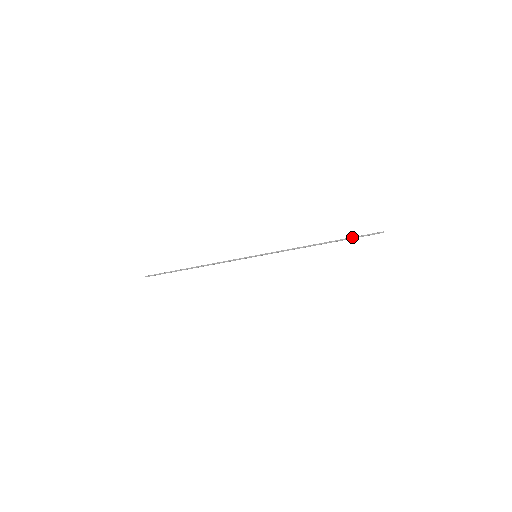
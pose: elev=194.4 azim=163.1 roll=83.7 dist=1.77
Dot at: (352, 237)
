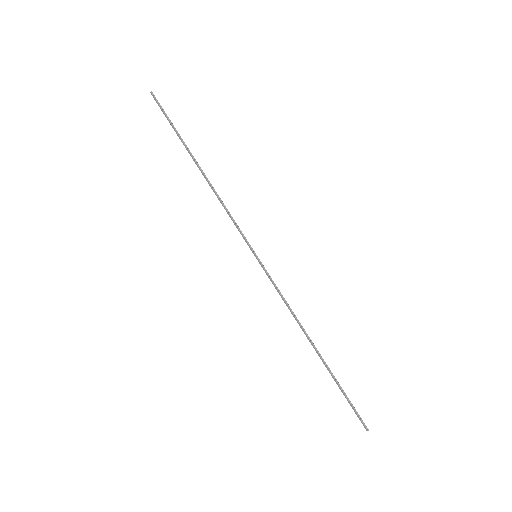
Dot at: (341, 389)
